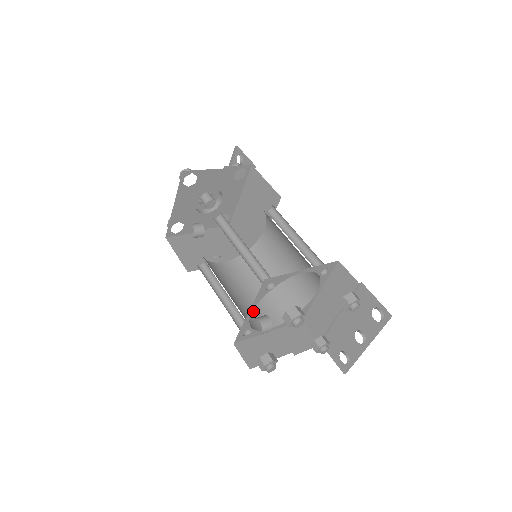
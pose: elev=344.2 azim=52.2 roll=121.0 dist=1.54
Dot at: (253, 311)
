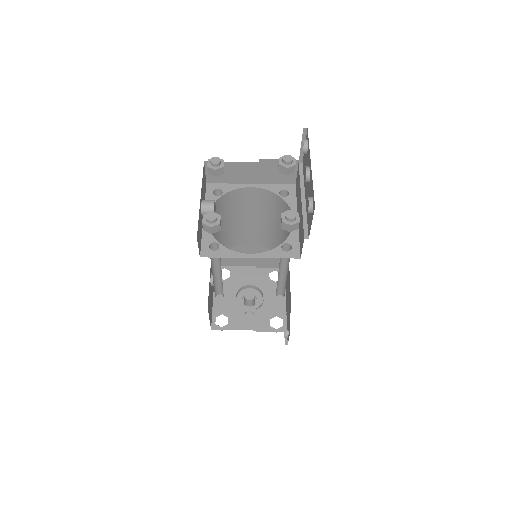
Dot at: occluded
